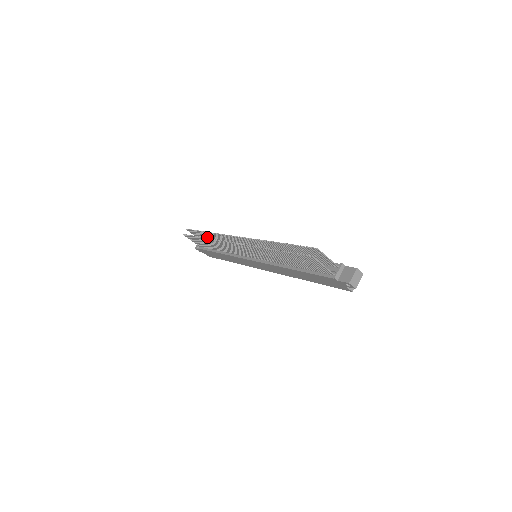
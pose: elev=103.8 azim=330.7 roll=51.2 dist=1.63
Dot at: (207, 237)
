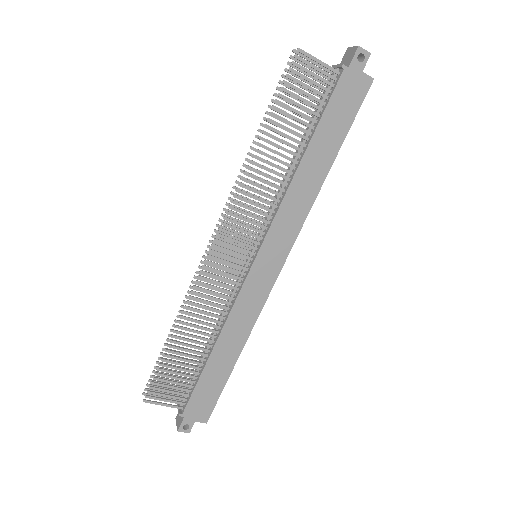
Dot at: occluded
